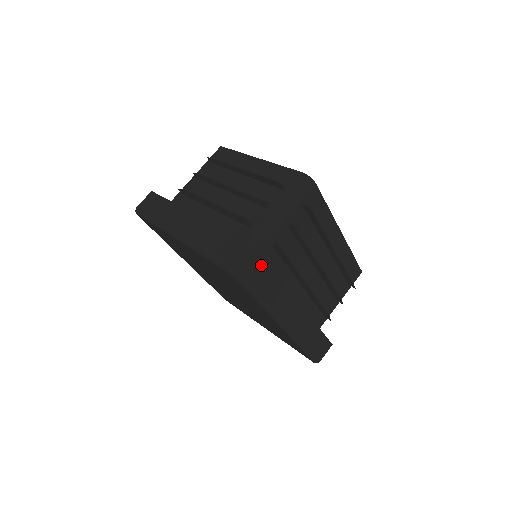
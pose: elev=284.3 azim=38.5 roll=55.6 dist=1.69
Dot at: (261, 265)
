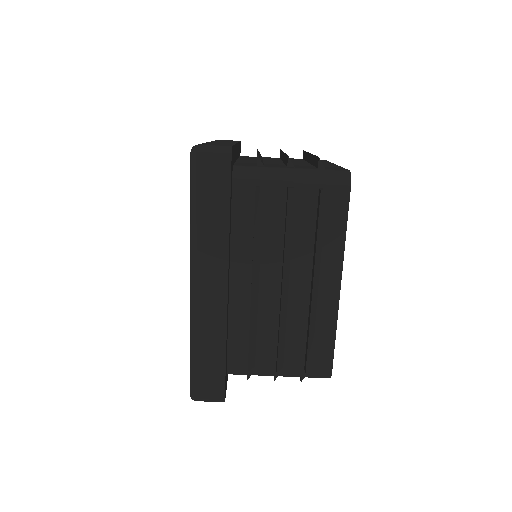
Dot at: (223, 178)
